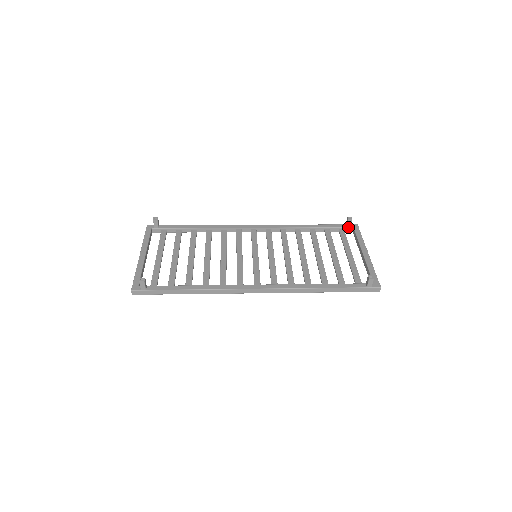
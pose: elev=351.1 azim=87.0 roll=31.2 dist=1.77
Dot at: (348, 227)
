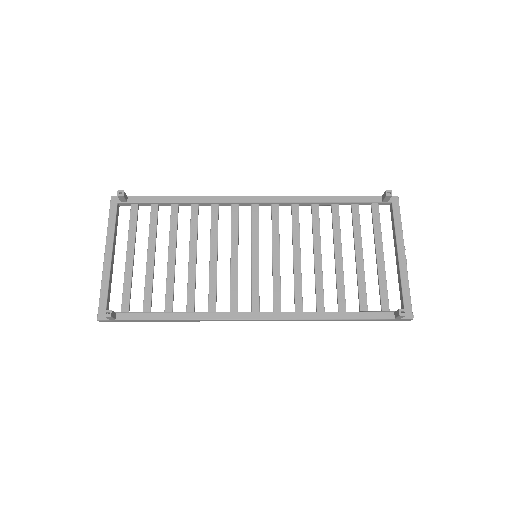
Dot at: (384, 202)
